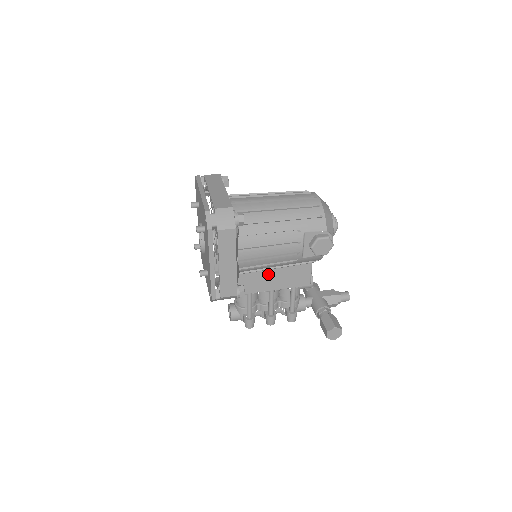
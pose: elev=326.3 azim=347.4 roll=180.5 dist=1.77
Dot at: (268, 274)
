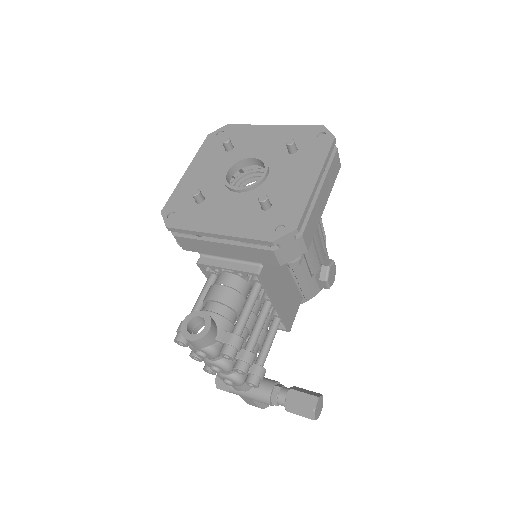
Dot at: (284, 276)
